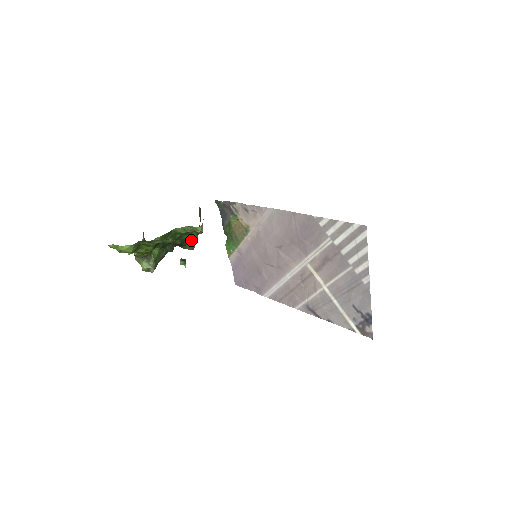
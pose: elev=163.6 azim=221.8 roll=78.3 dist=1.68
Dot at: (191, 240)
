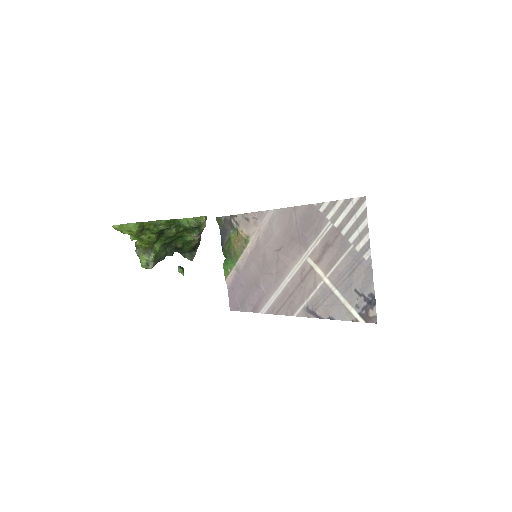
Dot at: (192, 245)
